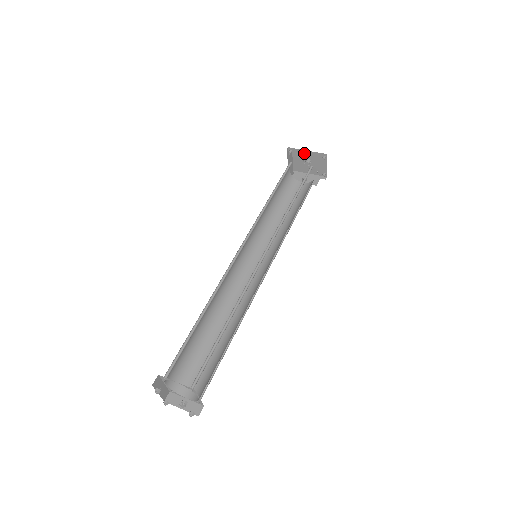
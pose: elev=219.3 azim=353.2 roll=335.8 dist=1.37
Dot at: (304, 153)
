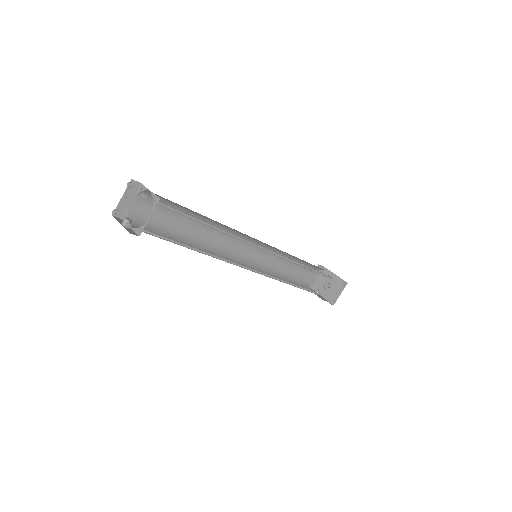
Dot at: (330, 275)
